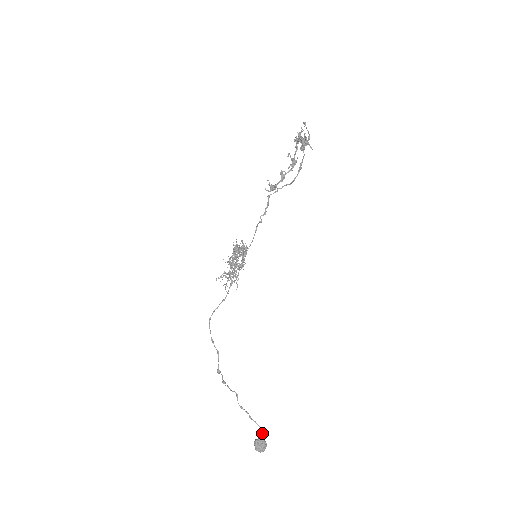
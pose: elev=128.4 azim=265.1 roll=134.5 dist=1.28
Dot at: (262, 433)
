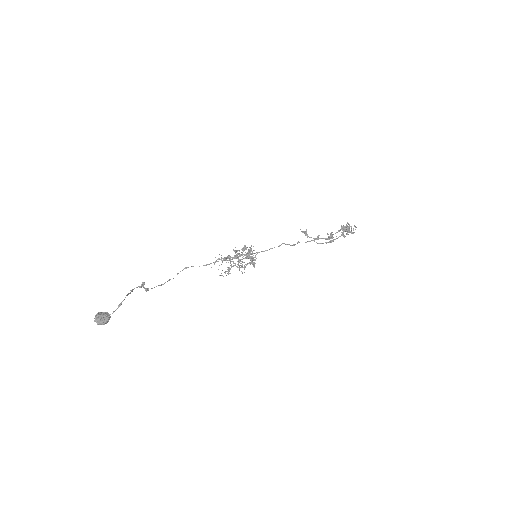
Dot at: occluded
